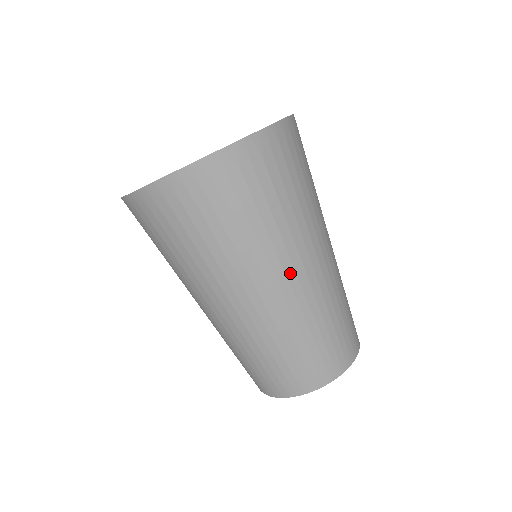
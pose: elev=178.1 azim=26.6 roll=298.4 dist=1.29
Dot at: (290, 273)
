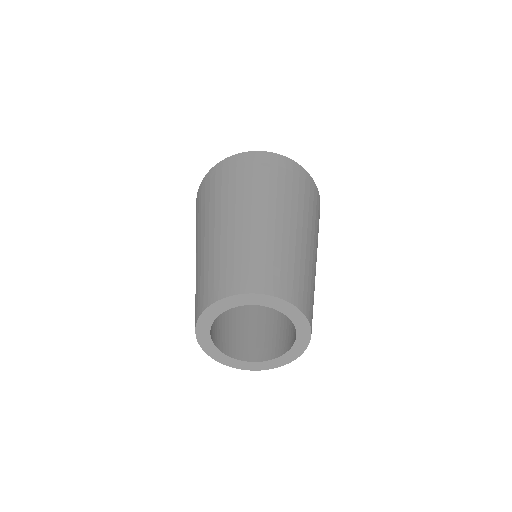
Dot at: (309, 235)
